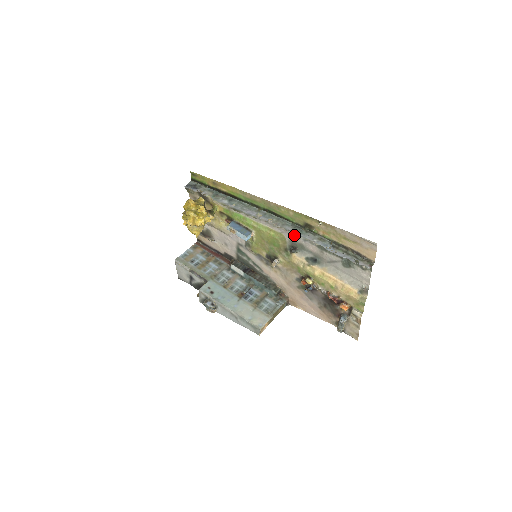
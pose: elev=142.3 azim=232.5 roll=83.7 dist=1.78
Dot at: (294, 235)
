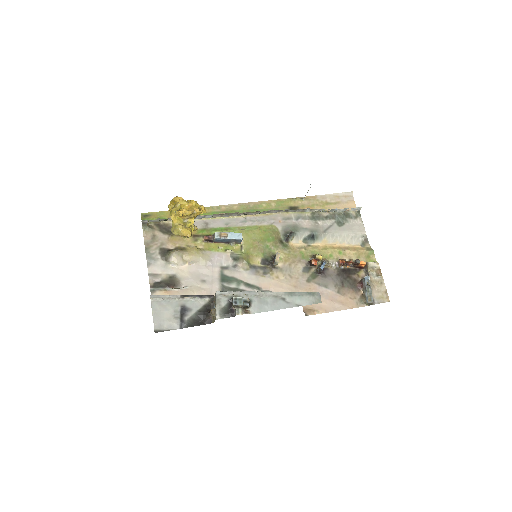
Dot at: (285, 219)
